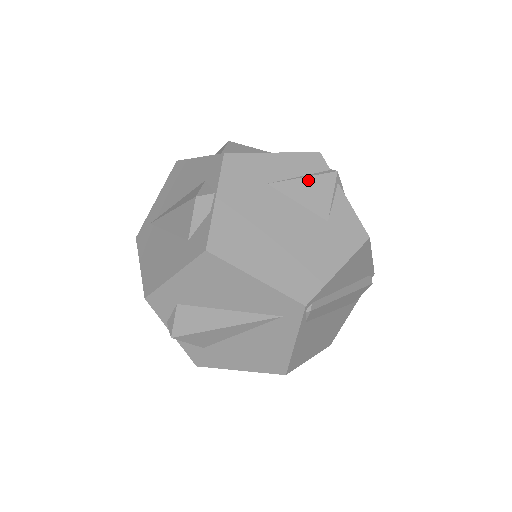
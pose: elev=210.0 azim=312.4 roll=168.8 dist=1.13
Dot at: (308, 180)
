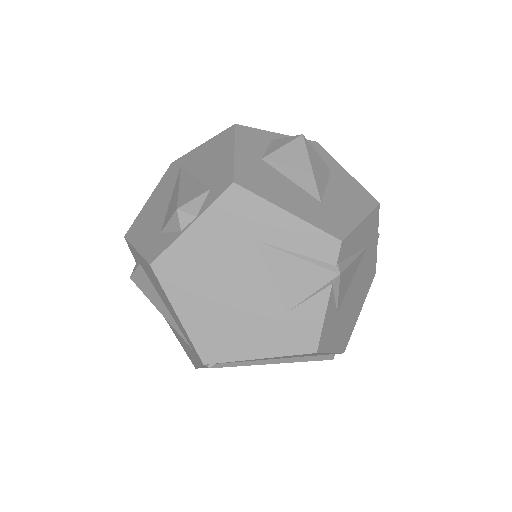
Dot at: (300, 263)
